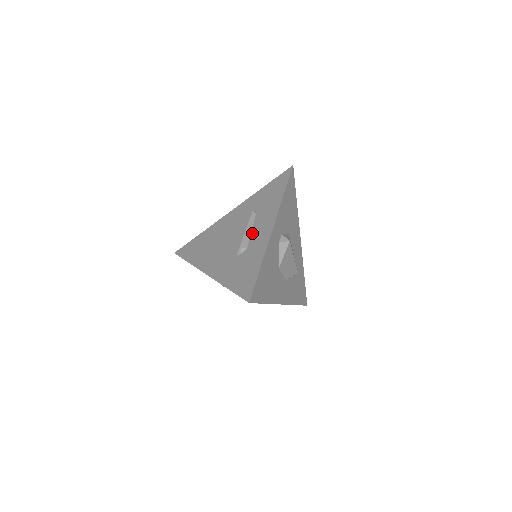
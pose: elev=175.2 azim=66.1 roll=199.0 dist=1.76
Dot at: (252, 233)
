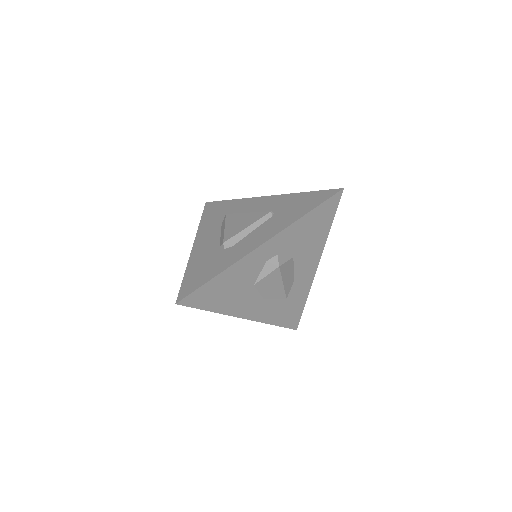
Dot at: (248, 235)
